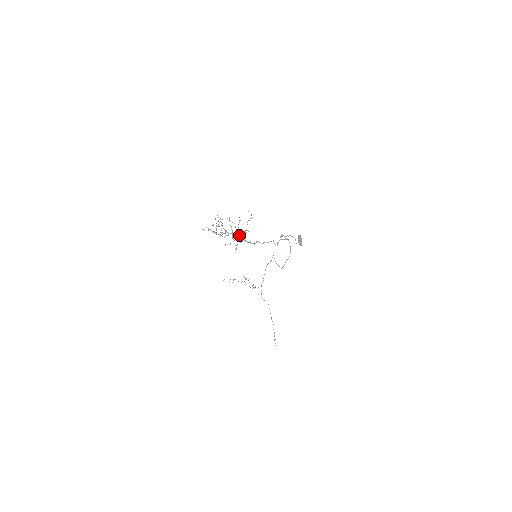
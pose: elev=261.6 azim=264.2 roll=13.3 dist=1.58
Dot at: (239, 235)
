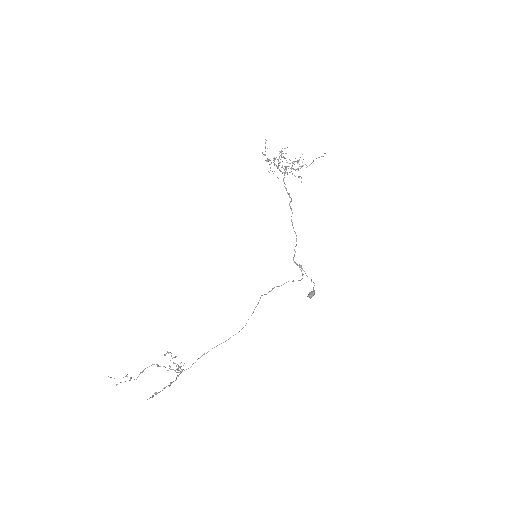
Dot at: (297, 162)
